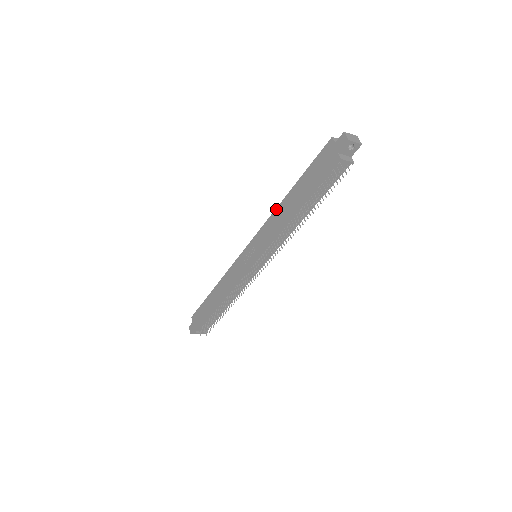
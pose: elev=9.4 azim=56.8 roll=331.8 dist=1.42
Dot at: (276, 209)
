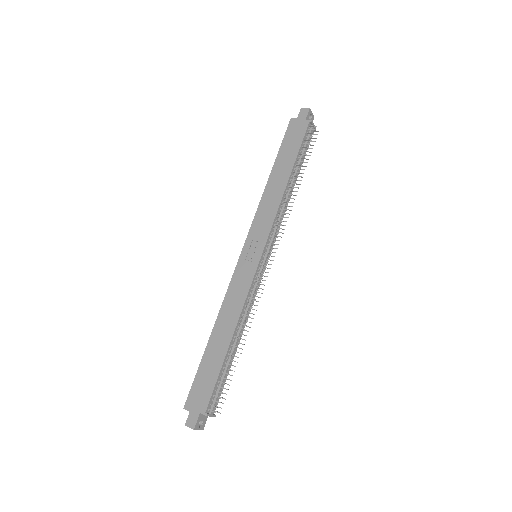
Dot at: (263, 195)
